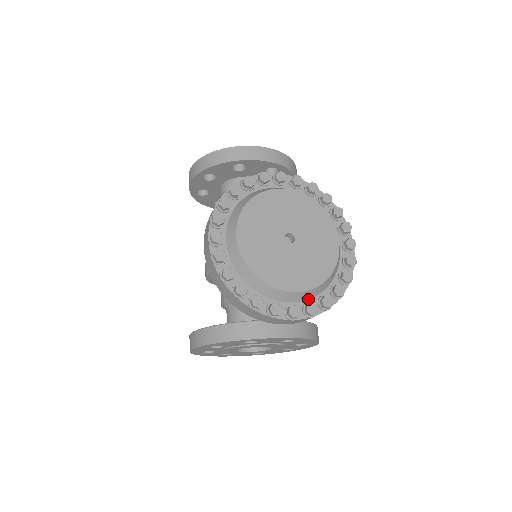
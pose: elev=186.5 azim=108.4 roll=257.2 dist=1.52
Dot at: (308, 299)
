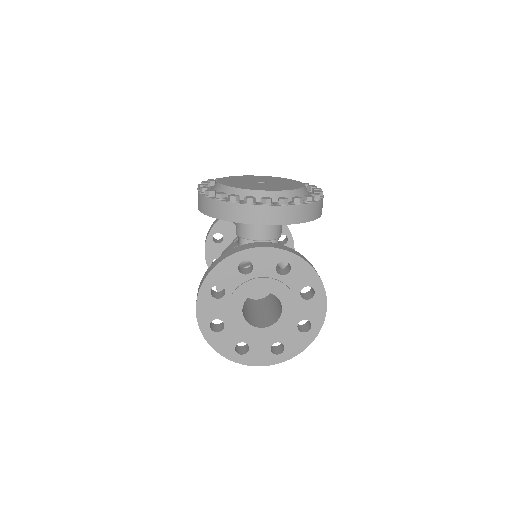
Dot at: occluded
